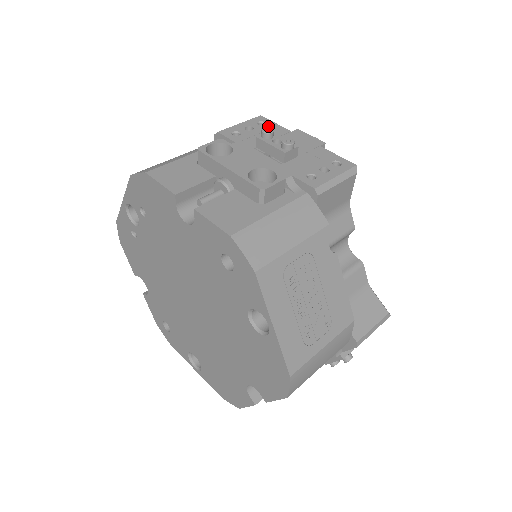
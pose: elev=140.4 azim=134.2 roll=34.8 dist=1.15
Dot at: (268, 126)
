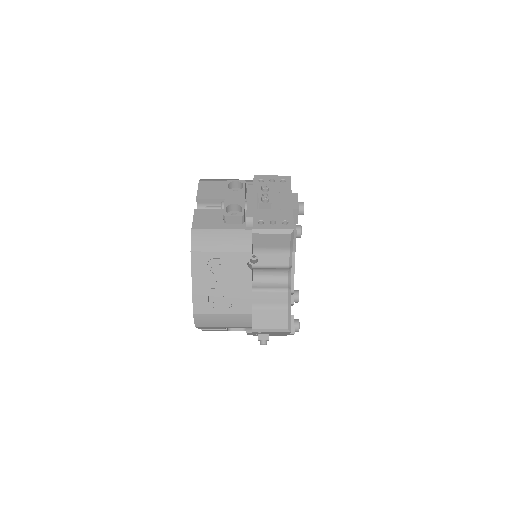
Dot at: (284, 184)
